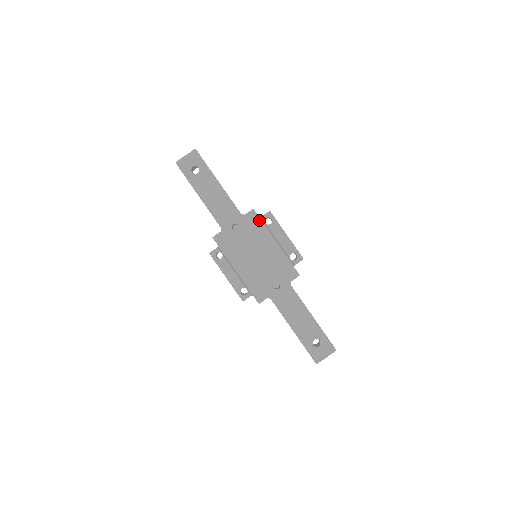
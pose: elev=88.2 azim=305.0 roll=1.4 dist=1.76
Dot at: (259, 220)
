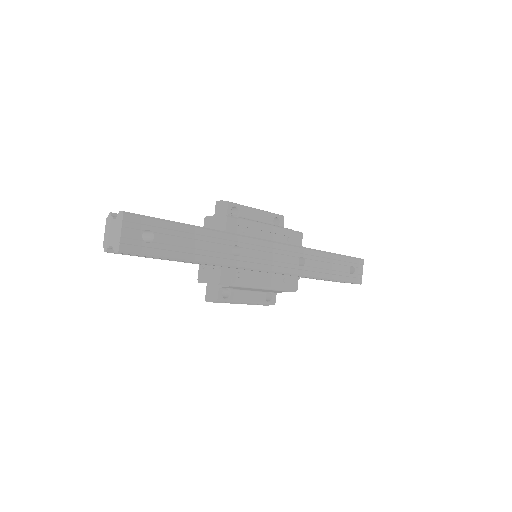
Dot at: (241, 220)
